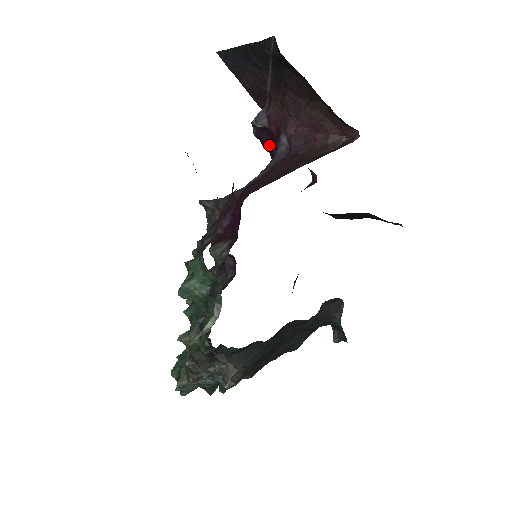
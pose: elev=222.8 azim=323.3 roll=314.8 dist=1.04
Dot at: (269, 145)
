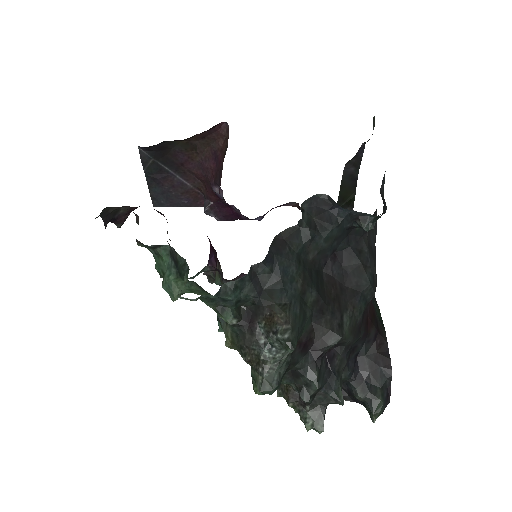
Dot at: (230, 213)
